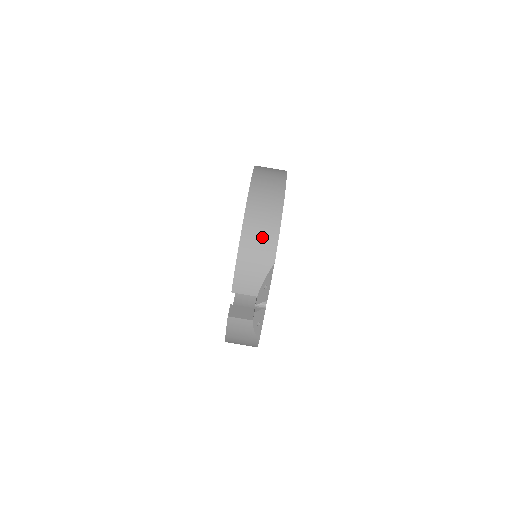
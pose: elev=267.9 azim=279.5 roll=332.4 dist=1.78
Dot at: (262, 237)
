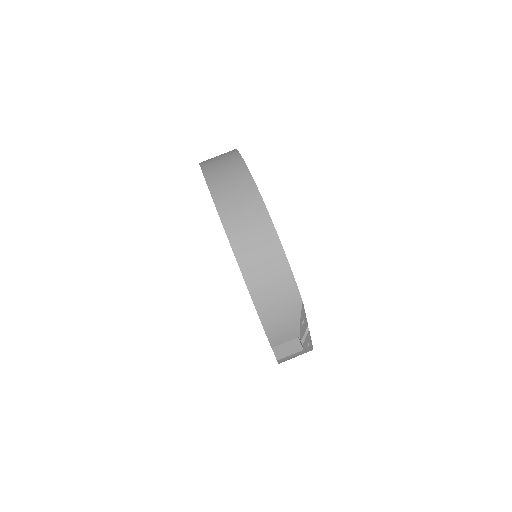
Dot at: (275, 285)
